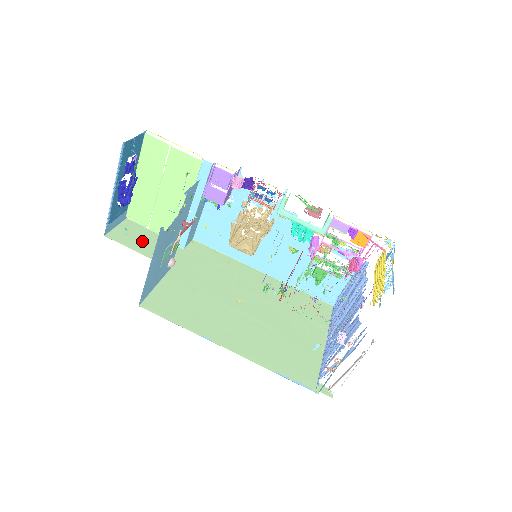
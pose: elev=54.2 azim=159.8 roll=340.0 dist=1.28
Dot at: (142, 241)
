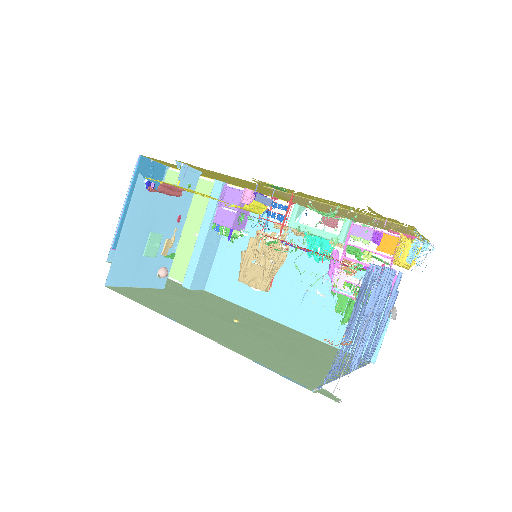
Dot at: occluded
